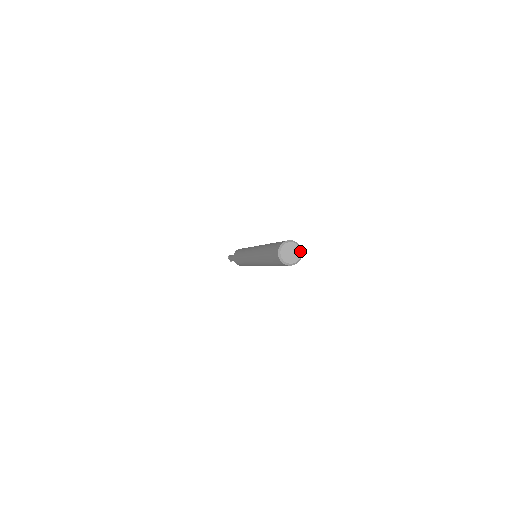
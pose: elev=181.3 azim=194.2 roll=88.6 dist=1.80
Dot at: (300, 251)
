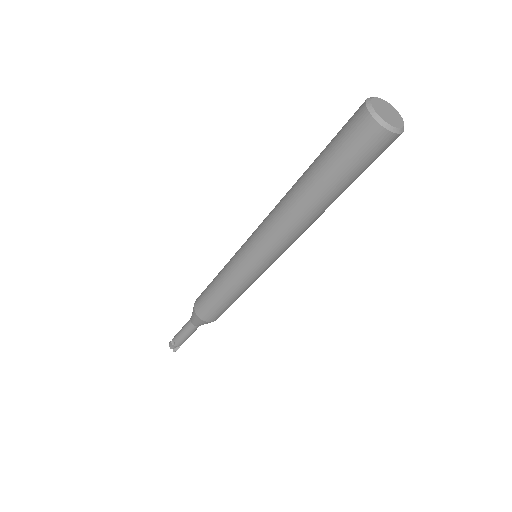
Dot at: (398, 114)
